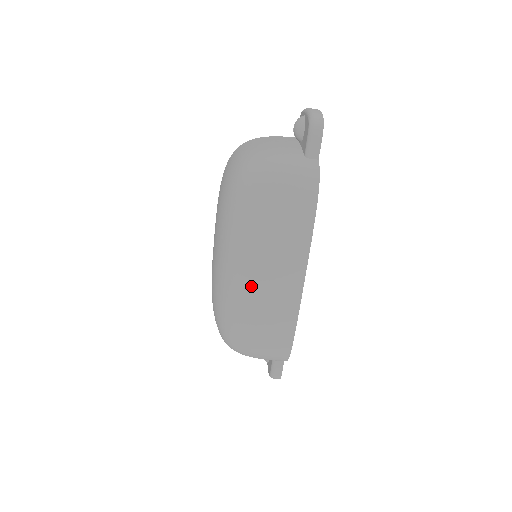
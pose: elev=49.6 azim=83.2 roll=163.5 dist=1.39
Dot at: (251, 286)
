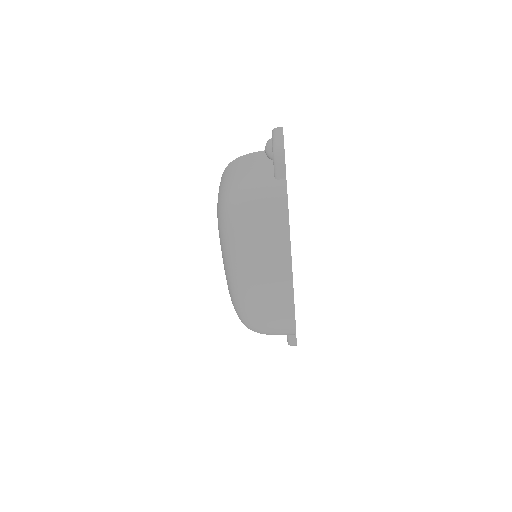
Dot at: (251, 286)
